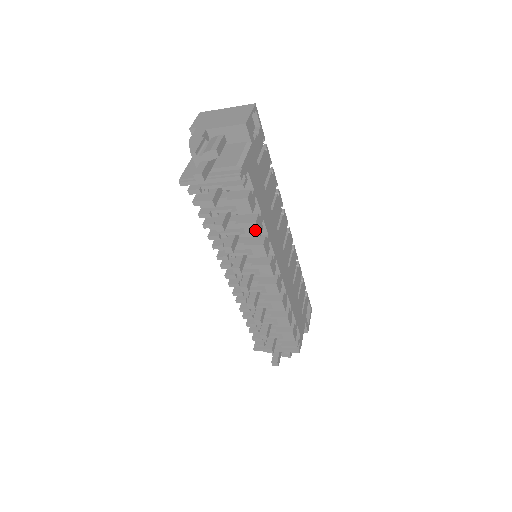
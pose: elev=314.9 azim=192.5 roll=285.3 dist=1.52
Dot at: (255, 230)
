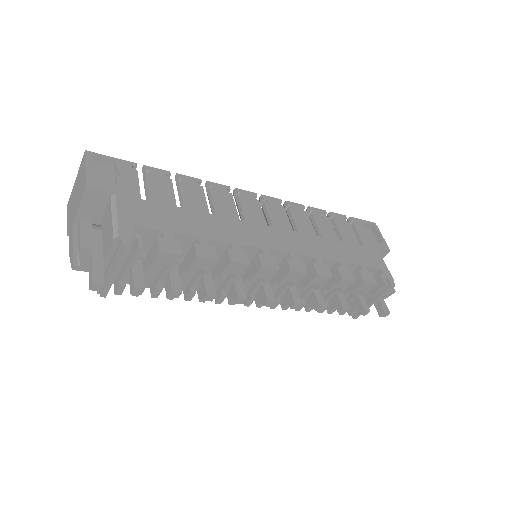
Dot at: (206, 261)
